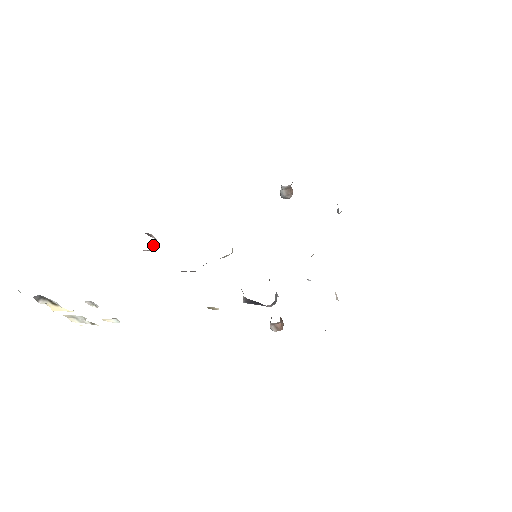
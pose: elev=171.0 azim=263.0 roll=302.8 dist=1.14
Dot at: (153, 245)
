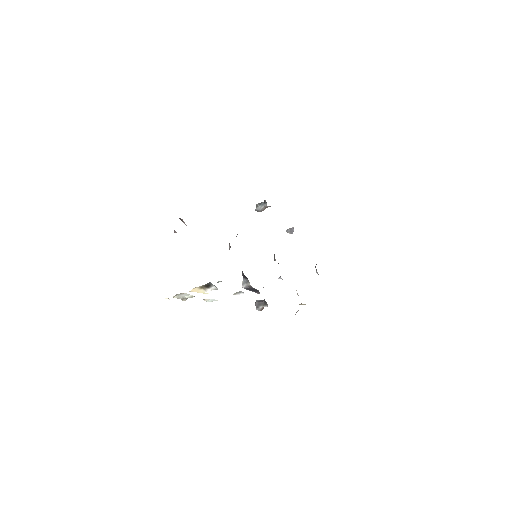
Dot at: occluded
